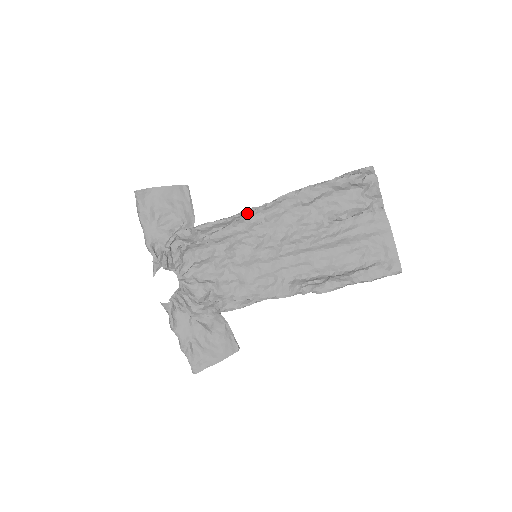
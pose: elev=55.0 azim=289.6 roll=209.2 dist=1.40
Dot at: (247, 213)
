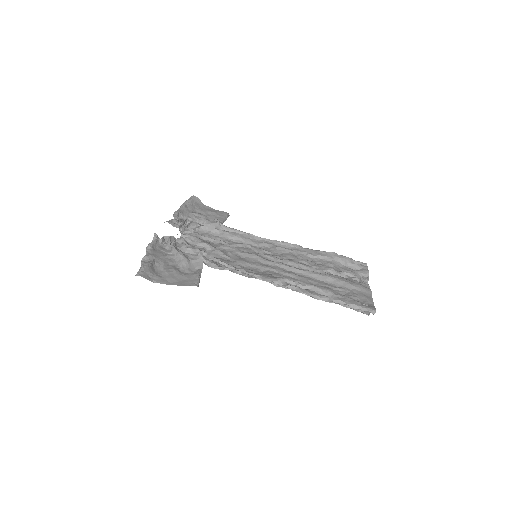
Dot at: (264, 240)
